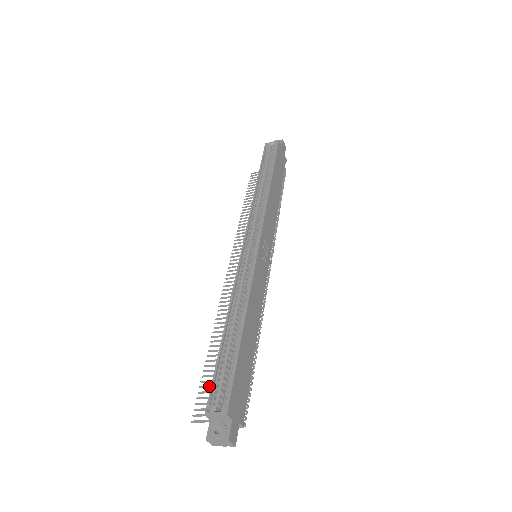
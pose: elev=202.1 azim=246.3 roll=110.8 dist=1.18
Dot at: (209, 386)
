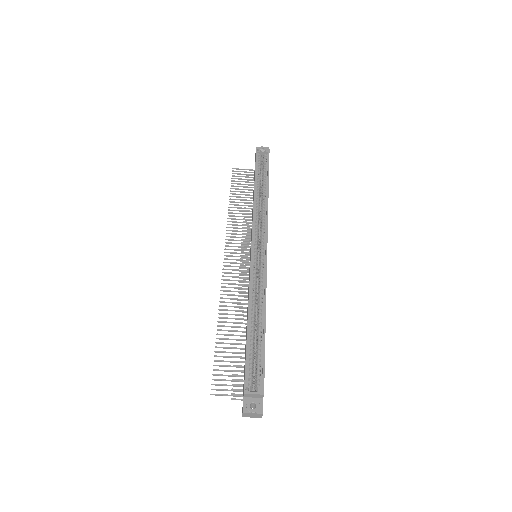
Dot at: (223, 365)
